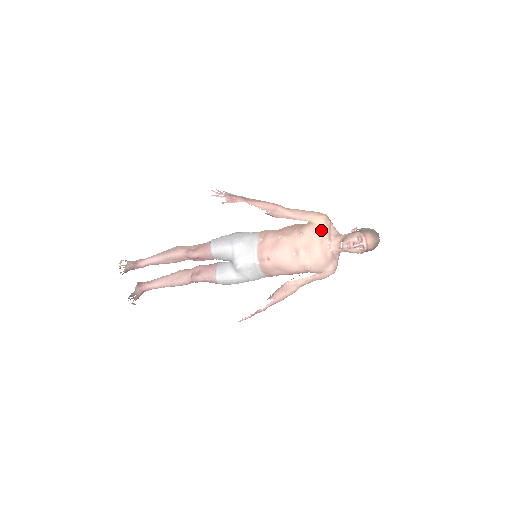
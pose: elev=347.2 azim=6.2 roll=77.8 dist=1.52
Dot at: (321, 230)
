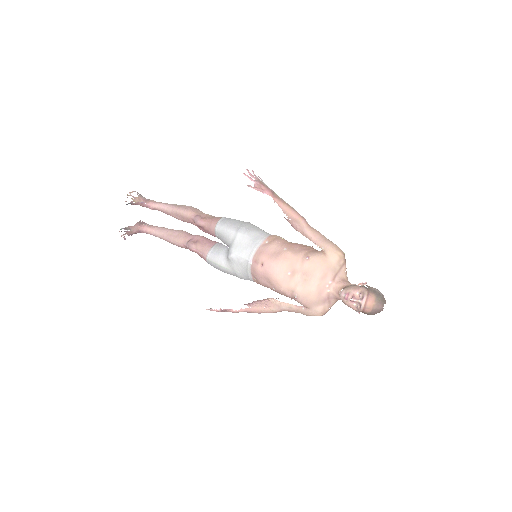
Dot at: (329, 265)
